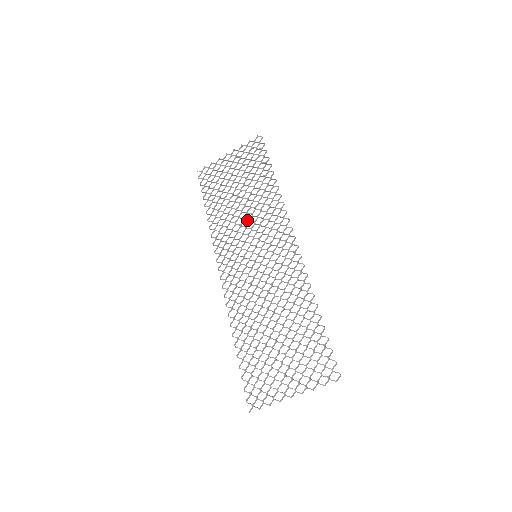
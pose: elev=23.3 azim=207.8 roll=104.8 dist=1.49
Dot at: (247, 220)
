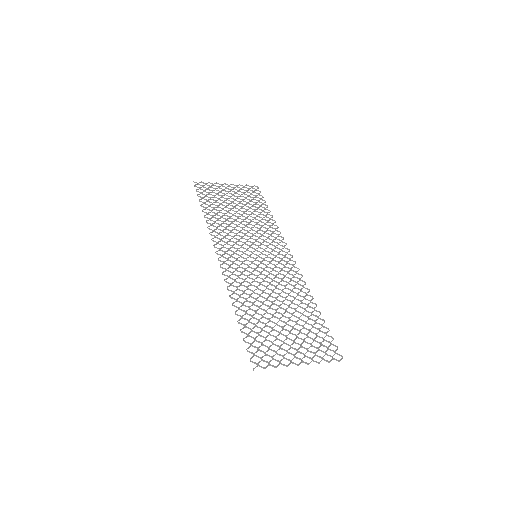
Dot at: (247, 230)
